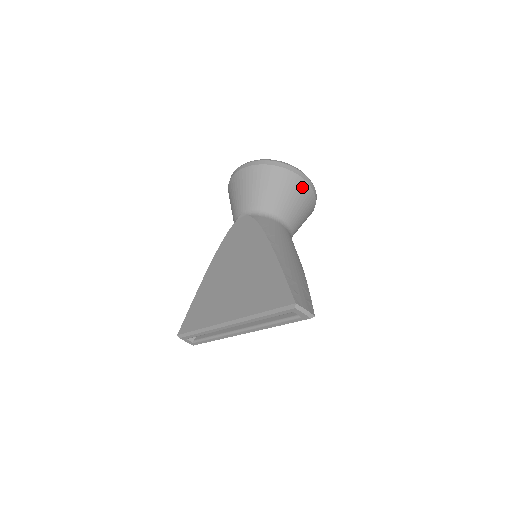
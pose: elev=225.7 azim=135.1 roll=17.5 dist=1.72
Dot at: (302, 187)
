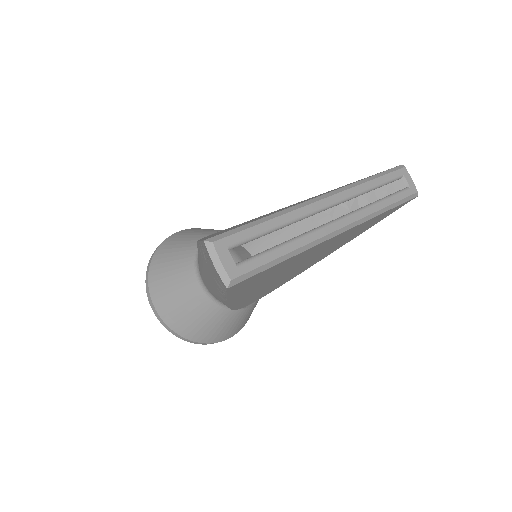
Dot at: occluded
